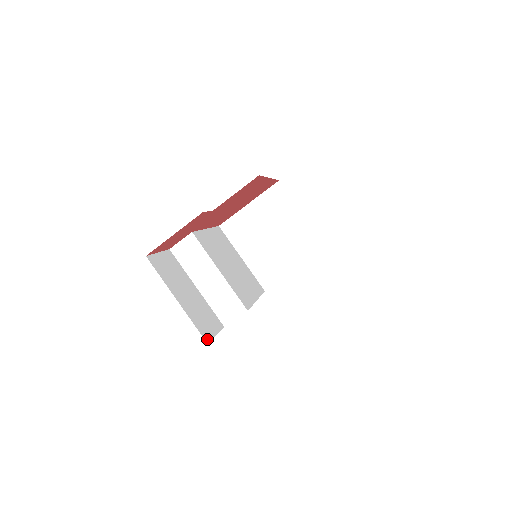
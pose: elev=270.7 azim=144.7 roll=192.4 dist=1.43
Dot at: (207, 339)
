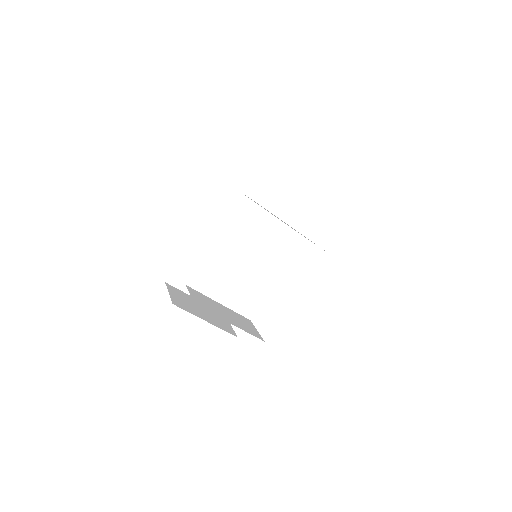
Dot at: occluded
